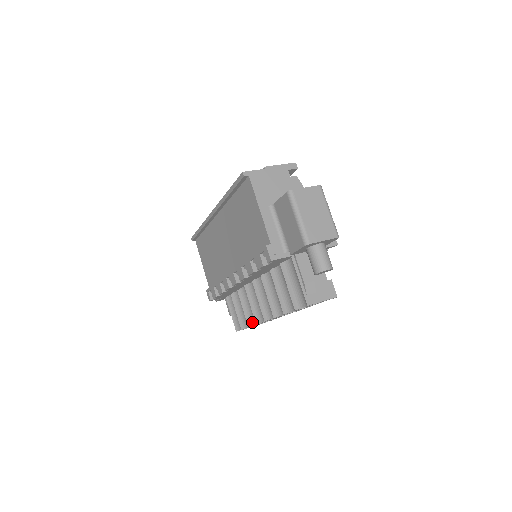
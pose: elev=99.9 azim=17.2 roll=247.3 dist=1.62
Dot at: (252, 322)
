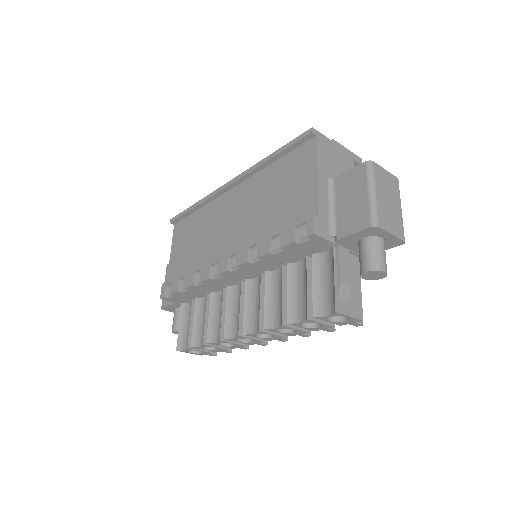
Dot at: (212, 338)
